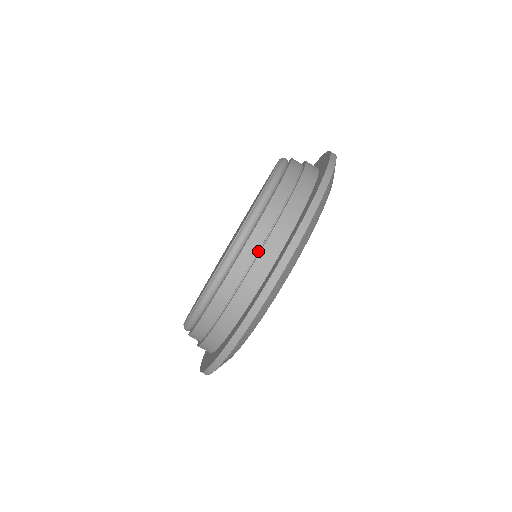
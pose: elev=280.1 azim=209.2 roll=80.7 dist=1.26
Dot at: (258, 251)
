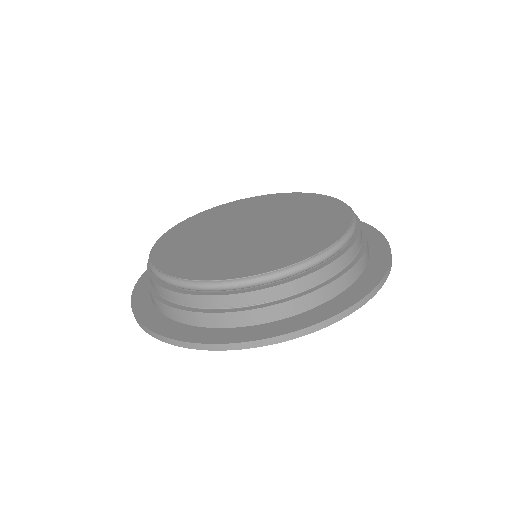
Dot at: (308, 288)
